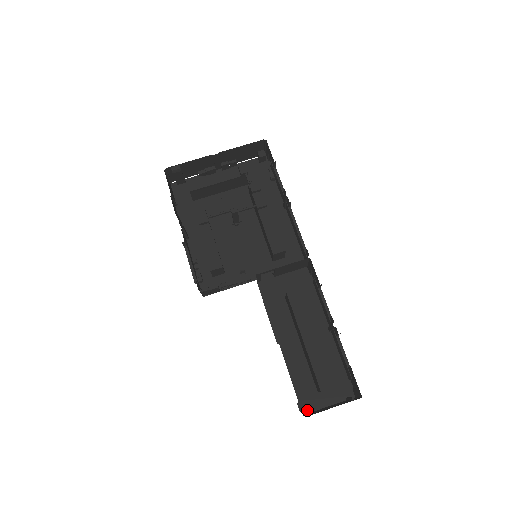
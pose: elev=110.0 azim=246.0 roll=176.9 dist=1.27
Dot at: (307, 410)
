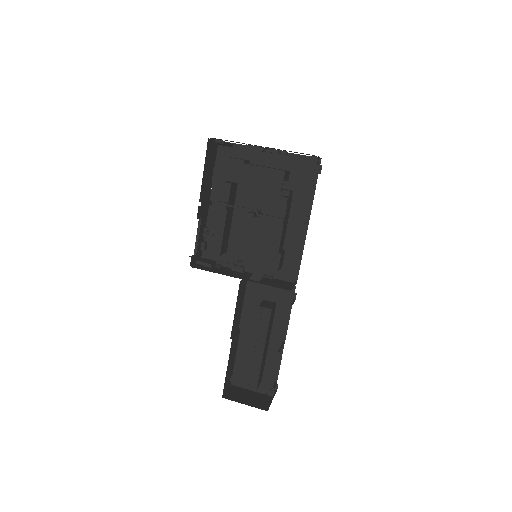
Dot at: (235, 383)
